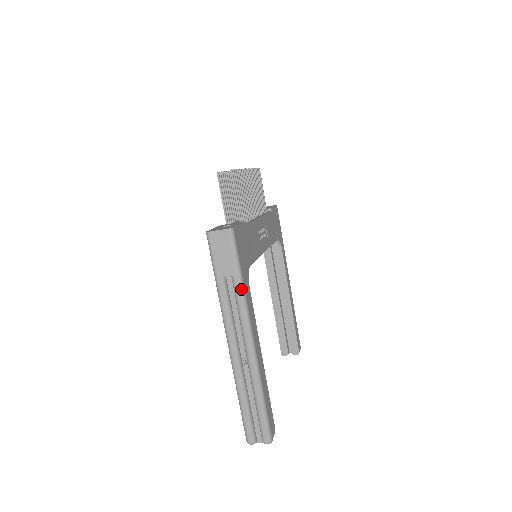
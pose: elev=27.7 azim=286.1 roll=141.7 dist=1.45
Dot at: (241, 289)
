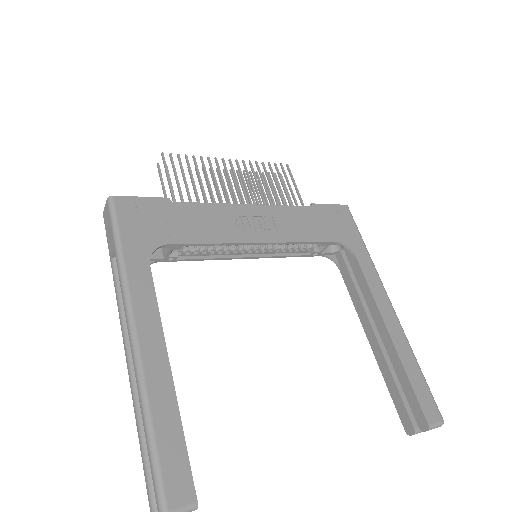
Dot at: (119, 264)
